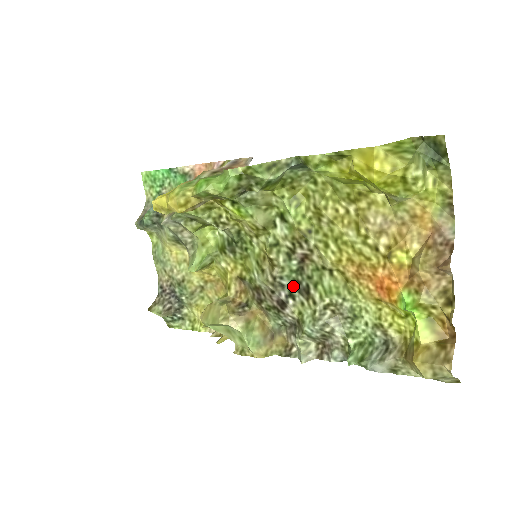
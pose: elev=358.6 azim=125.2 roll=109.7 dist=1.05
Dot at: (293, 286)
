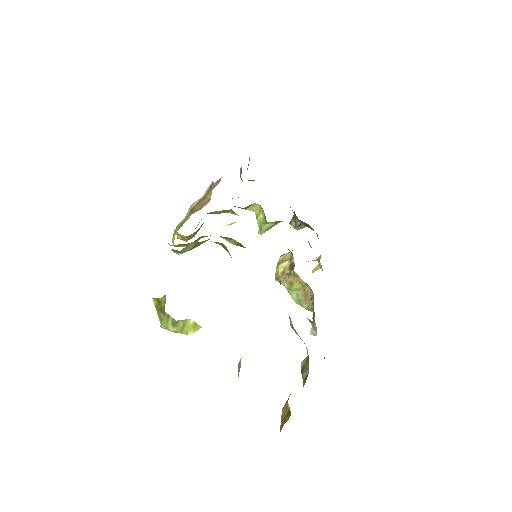
Dot at: occluded
